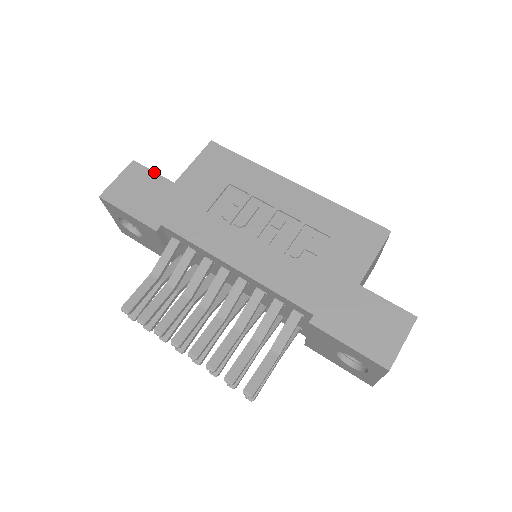
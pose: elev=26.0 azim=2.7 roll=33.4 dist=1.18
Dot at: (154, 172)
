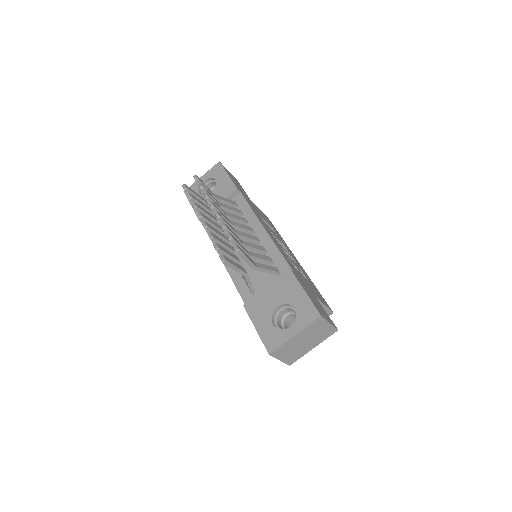
Dot at: occluded
